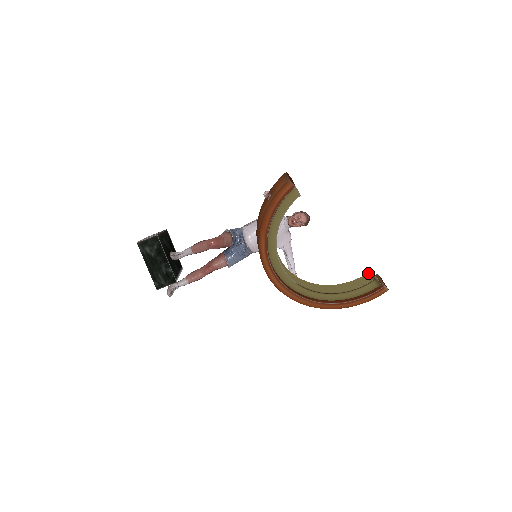
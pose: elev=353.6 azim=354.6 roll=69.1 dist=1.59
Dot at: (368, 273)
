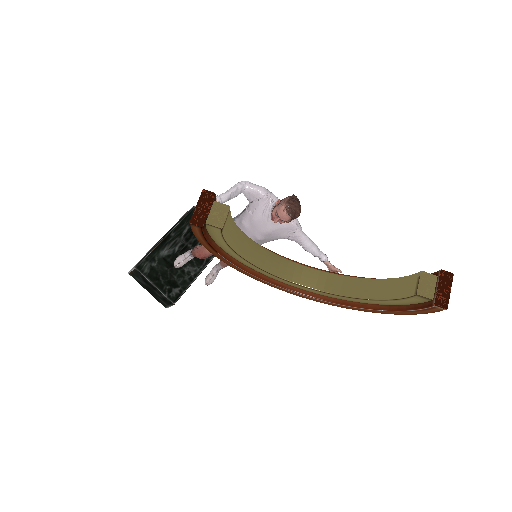
Dot at: (417, 274)
